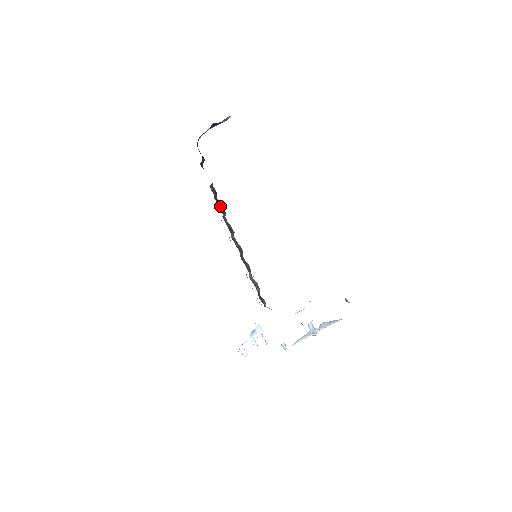
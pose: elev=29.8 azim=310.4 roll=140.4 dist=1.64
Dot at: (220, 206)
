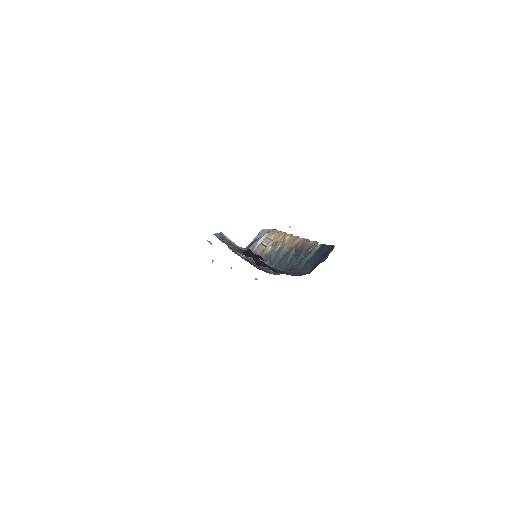
Dot at: (247, 258)
